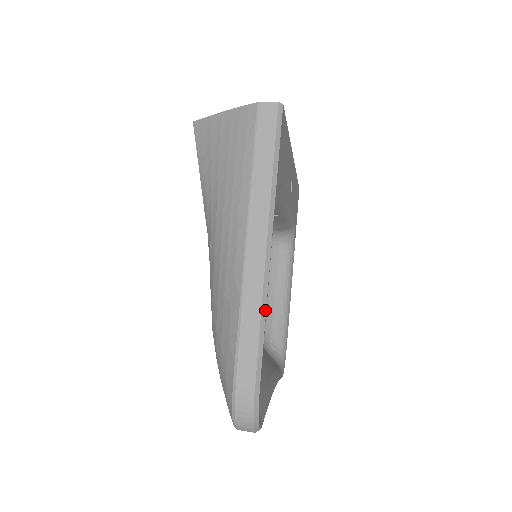
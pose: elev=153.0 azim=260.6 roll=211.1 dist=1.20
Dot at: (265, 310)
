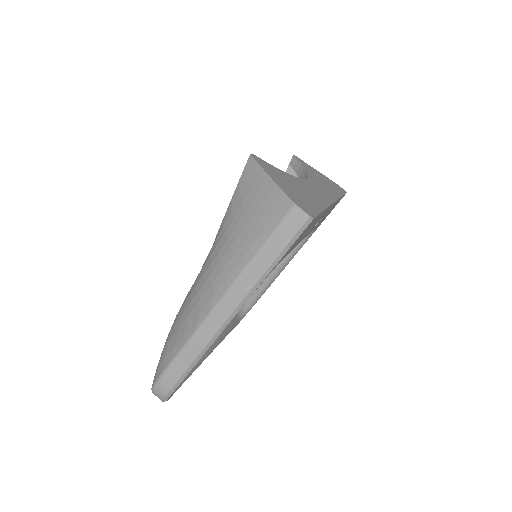
Dot at: (207, 349)
